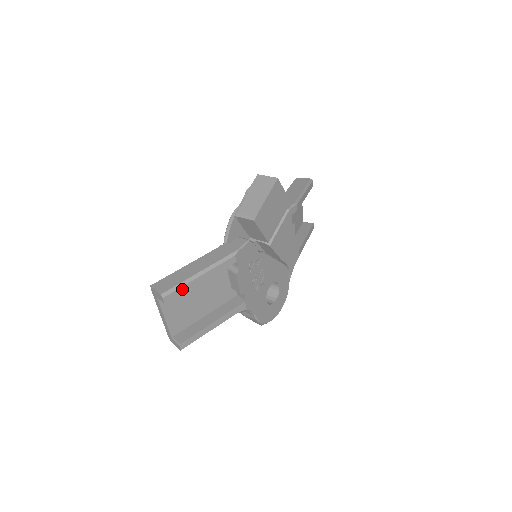
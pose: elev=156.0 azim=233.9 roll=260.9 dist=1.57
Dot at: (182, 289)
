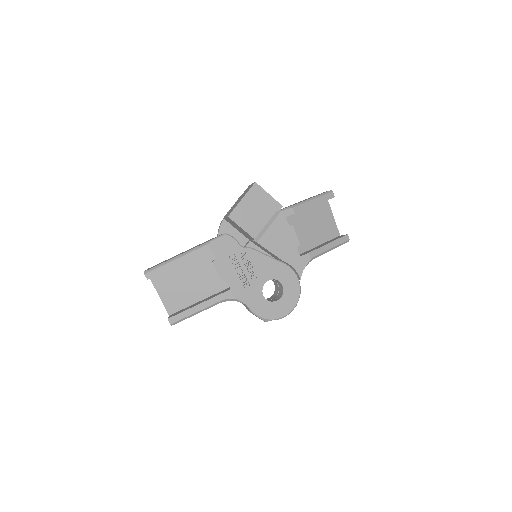
Dot at: (161, 269)
